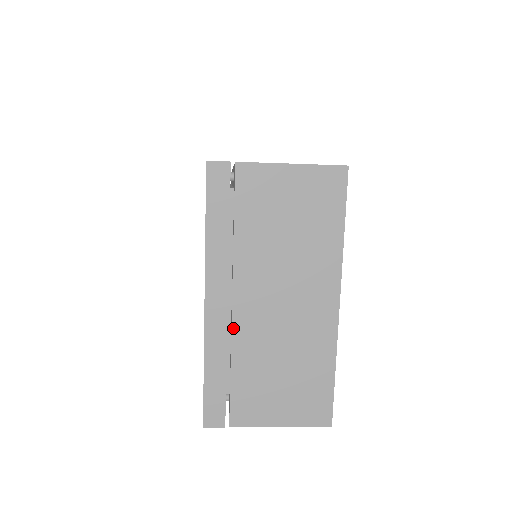
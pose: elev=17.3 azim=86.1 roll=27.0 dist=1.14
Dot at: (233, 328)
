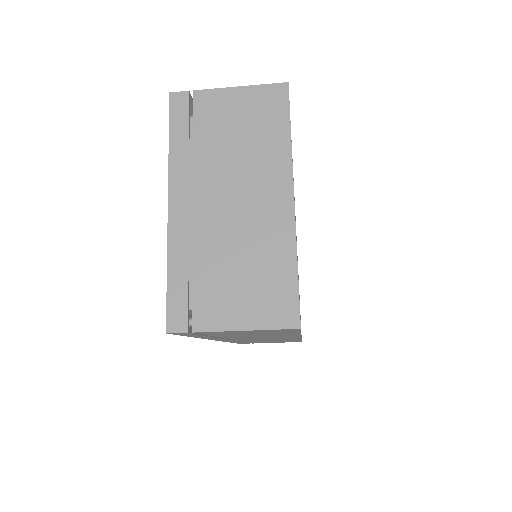
Dot at: (194, 229)
